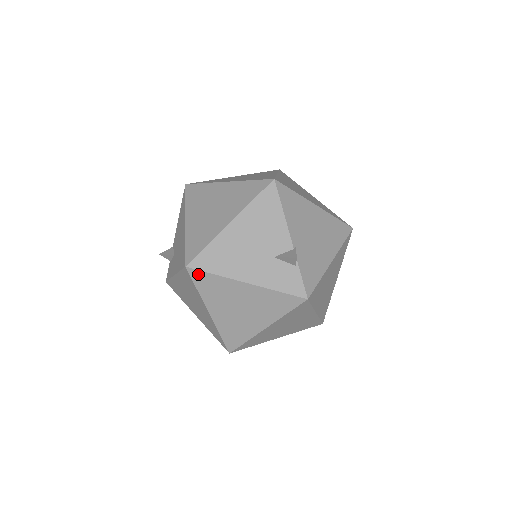
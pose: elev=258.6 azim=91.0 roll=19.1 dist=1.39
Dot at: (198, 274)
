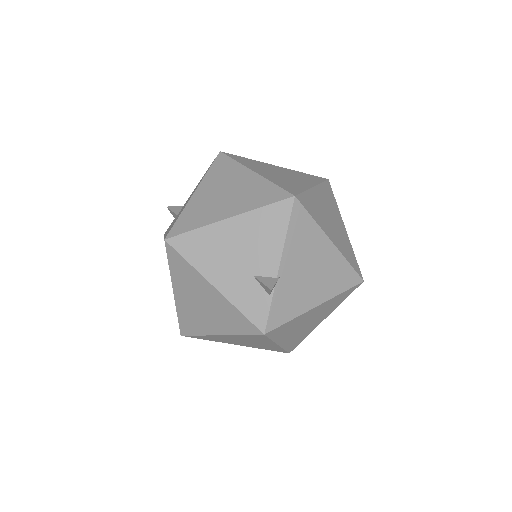
Dot at: (173, 253)
